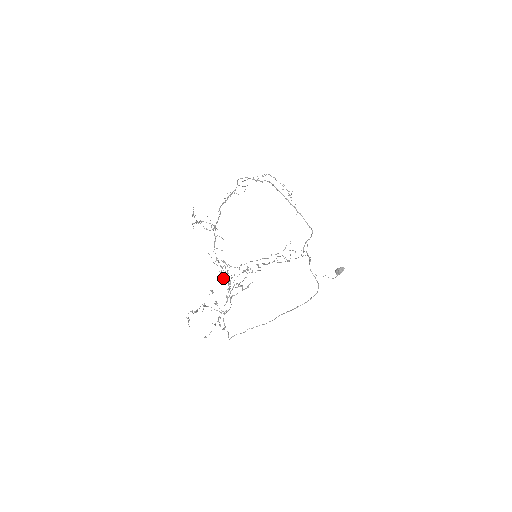
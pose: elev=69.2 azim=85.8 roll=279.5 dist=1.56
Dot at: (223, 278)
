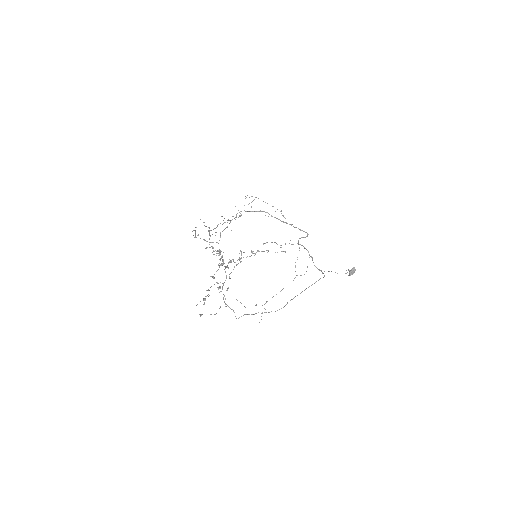
Dot at: (221, 263)
